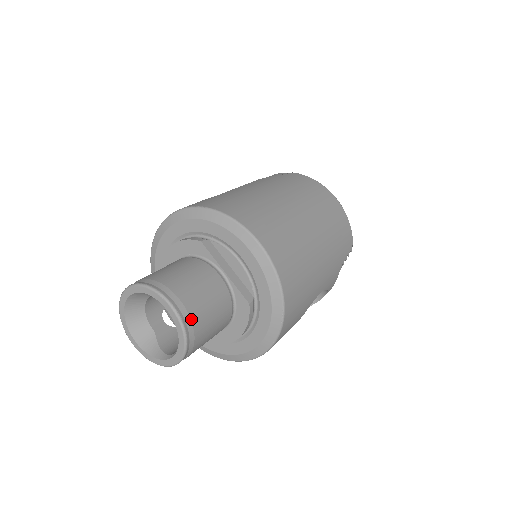
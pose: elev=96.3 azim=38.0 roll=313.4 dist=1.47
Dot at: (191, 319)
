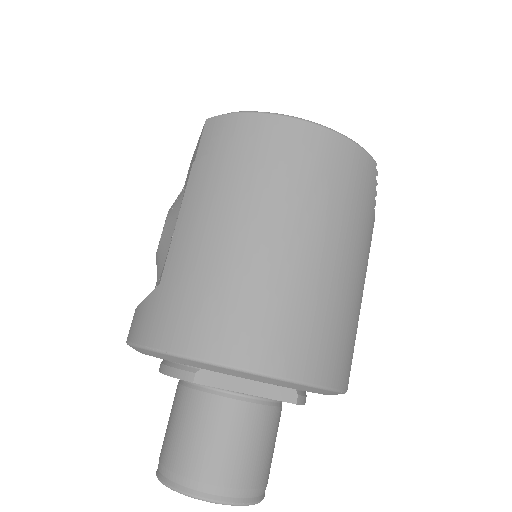
Dot at: (249, 489)
